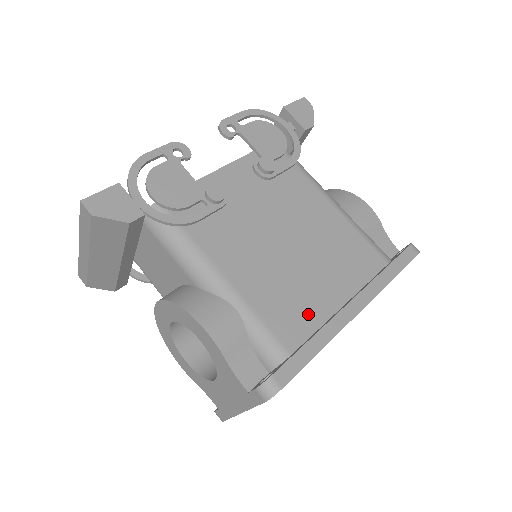
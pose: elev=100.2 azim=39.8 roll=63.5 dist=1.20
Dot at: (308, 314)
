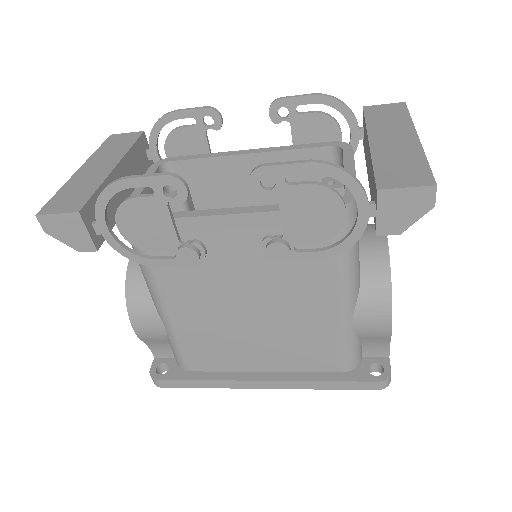
Dot at: (223, 361)
